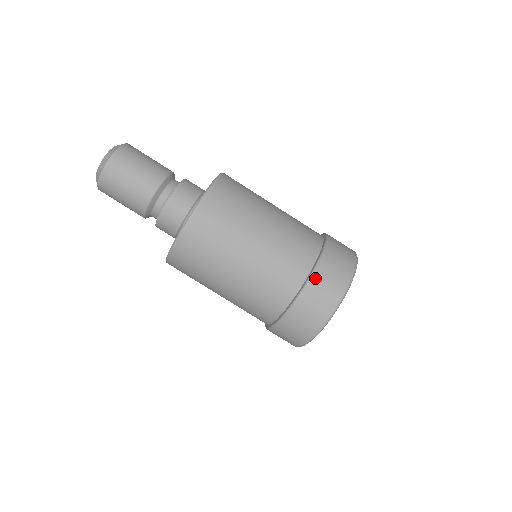
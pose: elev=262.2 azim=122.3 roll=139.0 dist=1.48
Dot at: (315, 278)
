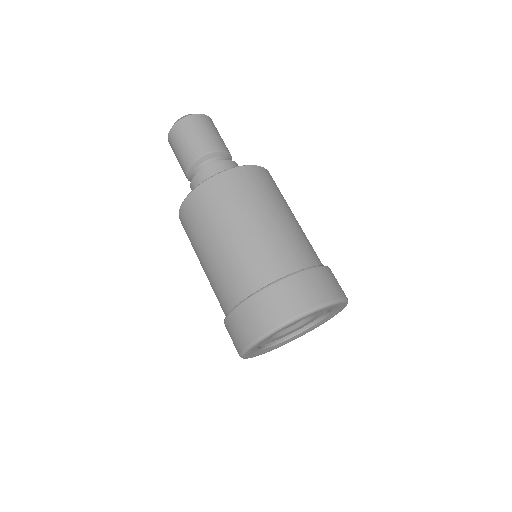
Dot at: (302, 275)
